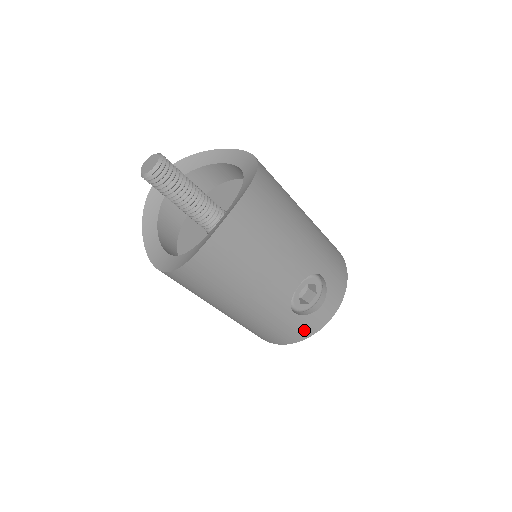
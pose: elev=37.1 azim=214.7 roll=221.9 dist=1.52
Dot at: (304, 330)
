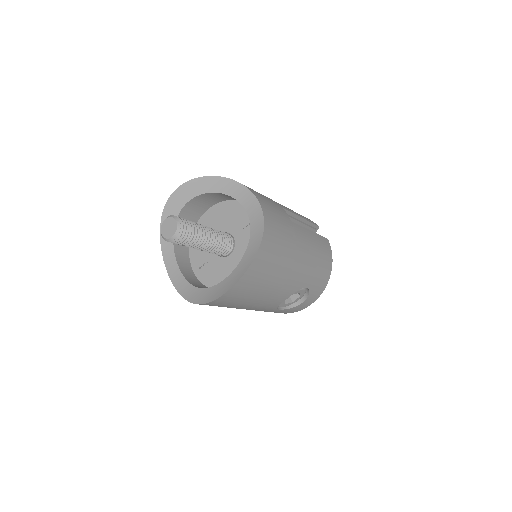
Dot at: (286, 312)
